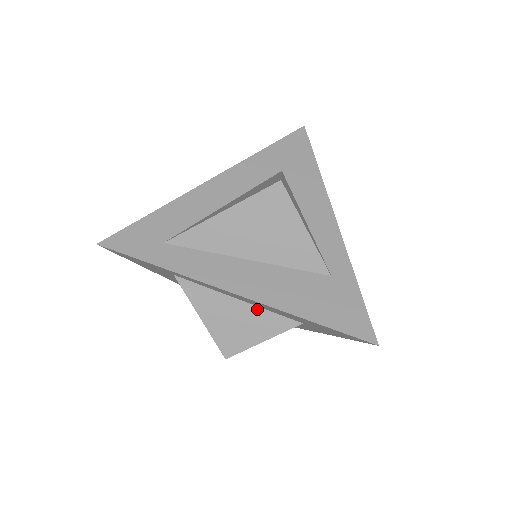
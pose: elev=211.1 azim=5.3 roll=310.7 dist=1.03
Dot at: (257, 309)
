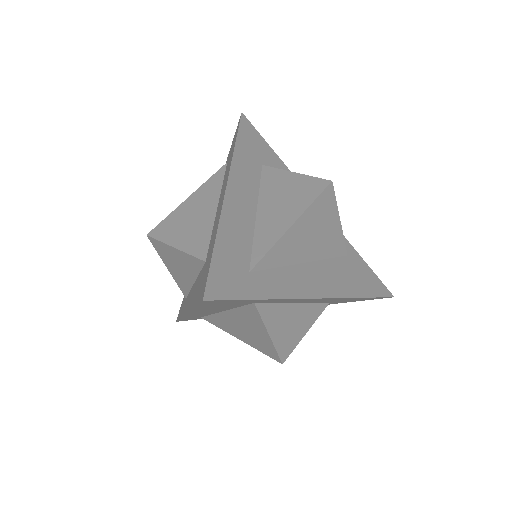
Dot at: (306, 305)
